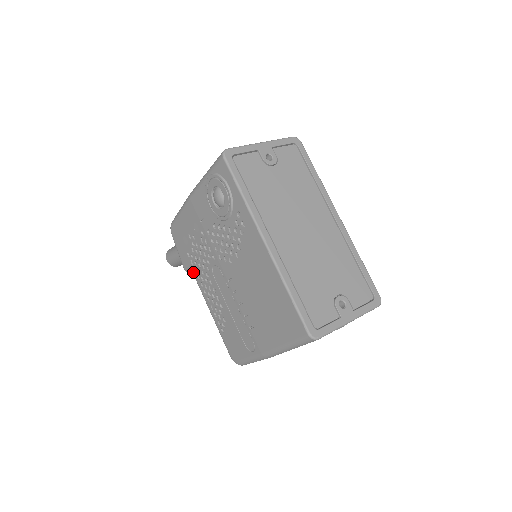
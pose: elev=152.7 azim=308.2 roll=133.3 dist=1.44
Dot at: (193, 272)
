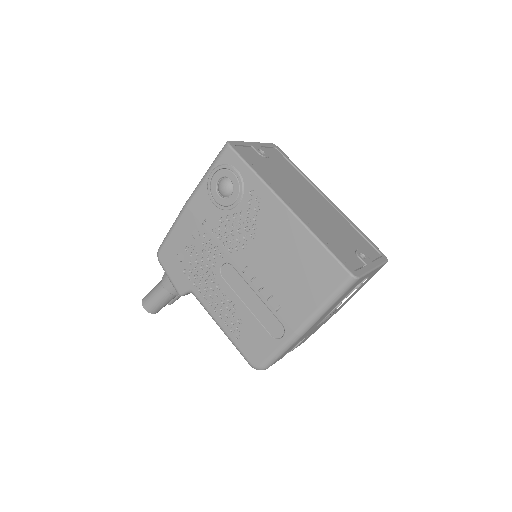
Dot at: (192, 289)
